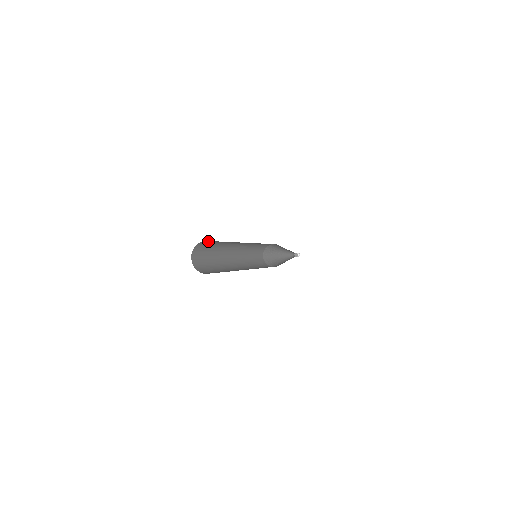
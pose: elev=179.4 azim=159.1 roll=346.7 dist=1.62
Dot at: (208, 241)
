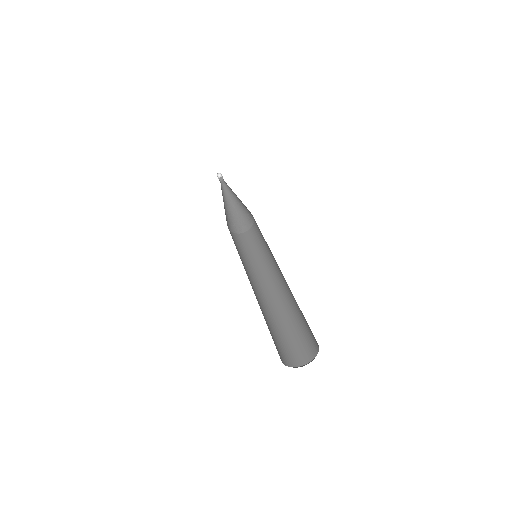
Dot at: occluded
